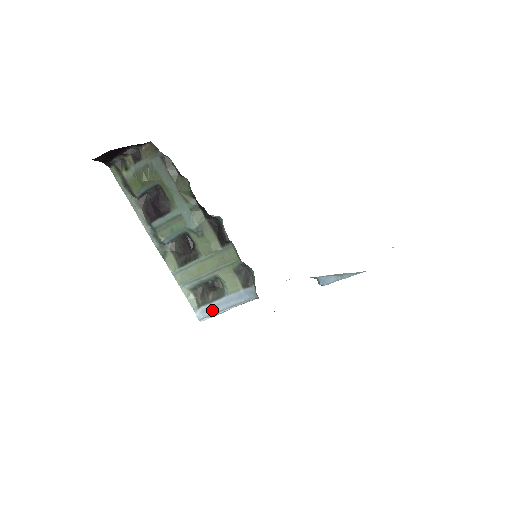
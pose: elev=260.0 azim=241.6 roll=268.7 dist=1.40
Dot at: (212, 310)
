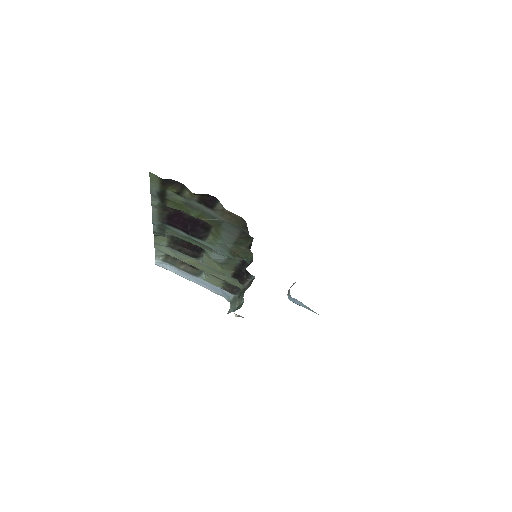
Dot at: (176, 272)
